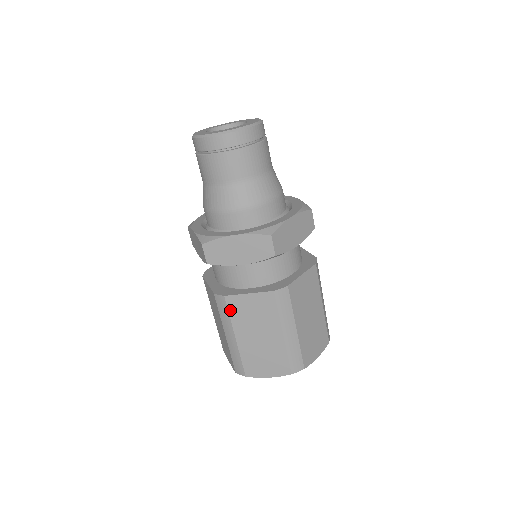
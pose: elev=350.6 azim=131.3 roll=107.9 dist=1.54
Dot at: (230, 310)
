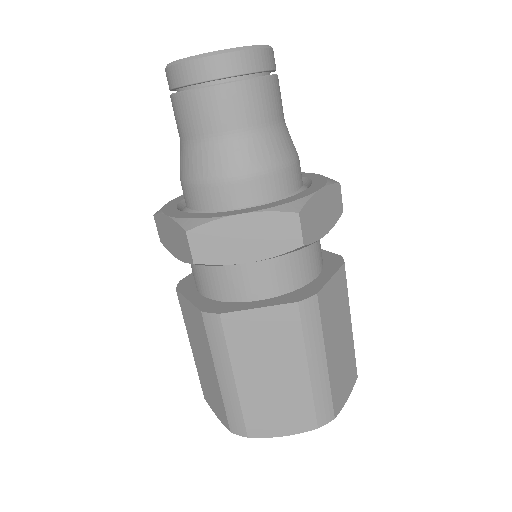
Dot at: (228, 336)
